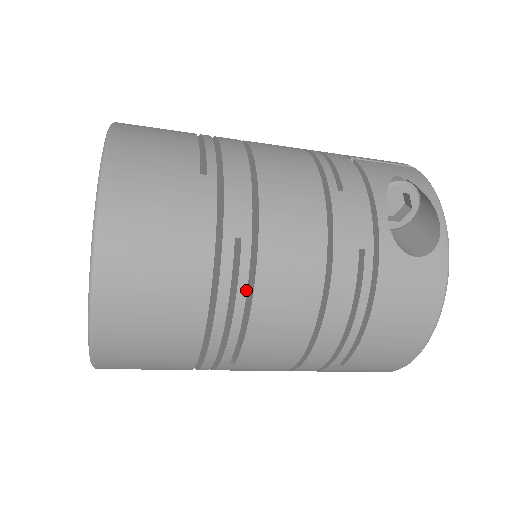
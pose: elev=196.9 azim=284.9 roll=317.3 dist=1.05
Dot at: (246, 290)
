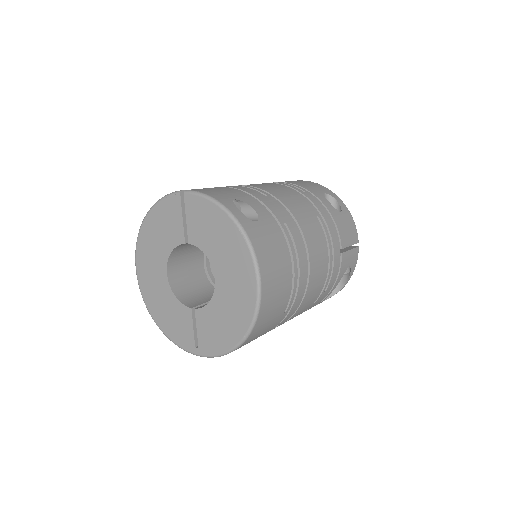
Dot at: occluded
